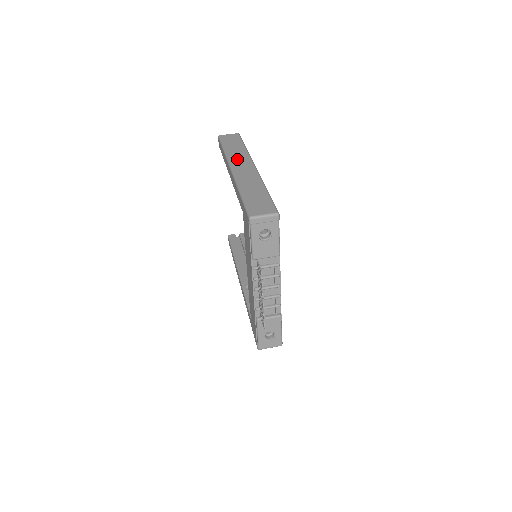
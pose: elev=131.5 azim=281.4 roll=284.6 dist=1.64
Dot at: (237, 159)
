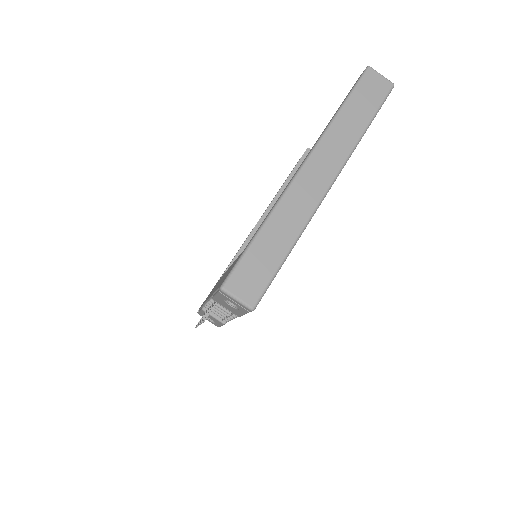
Dot at: (328, 151)
